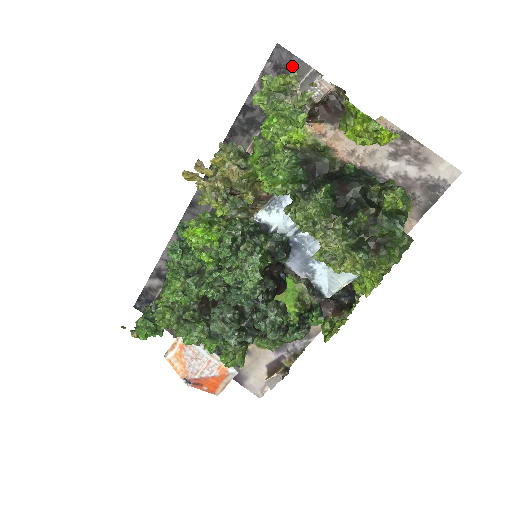
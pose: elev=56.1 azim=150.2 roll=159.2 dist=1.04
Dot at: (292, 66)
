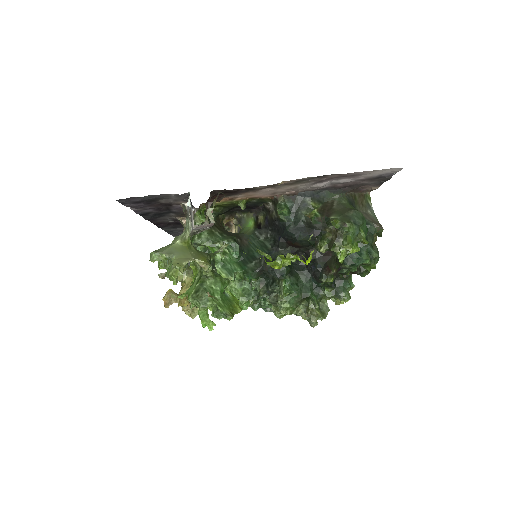
Dot at: occluded
